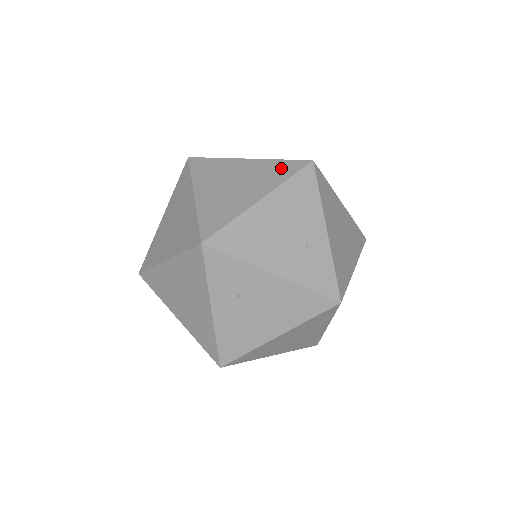
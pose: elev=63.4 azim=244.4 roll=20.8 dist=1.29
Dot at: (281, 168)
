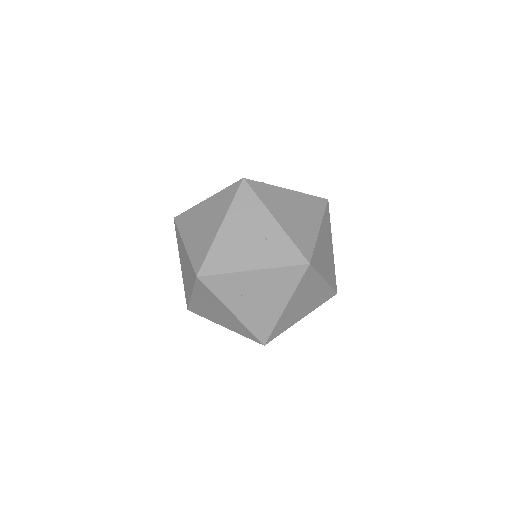
Dot at: (226, 195)
